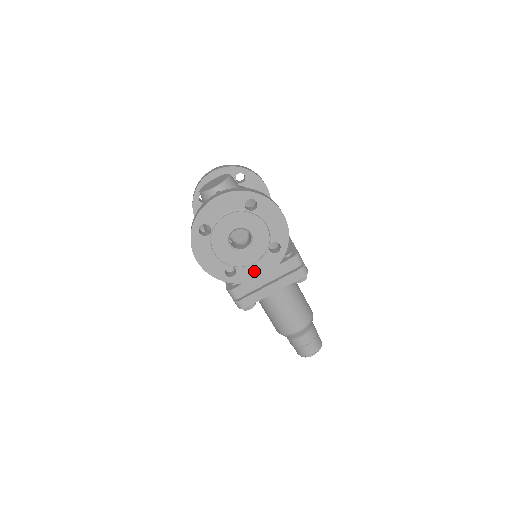
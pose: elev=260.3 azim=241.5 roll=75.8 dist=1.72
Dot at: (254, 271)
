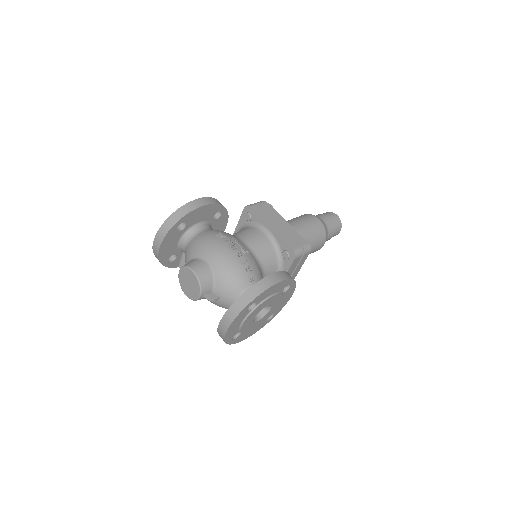
Dot at: (284, 302)
